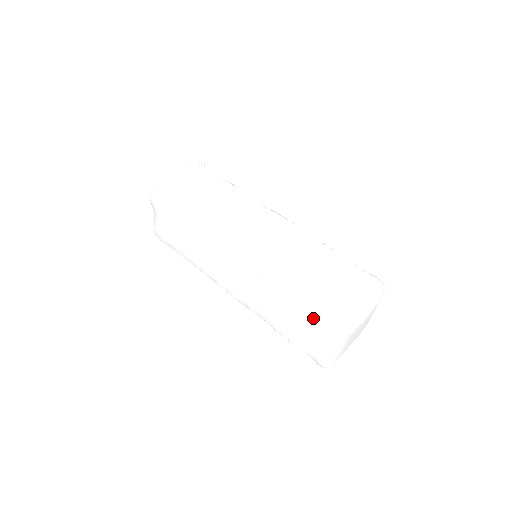
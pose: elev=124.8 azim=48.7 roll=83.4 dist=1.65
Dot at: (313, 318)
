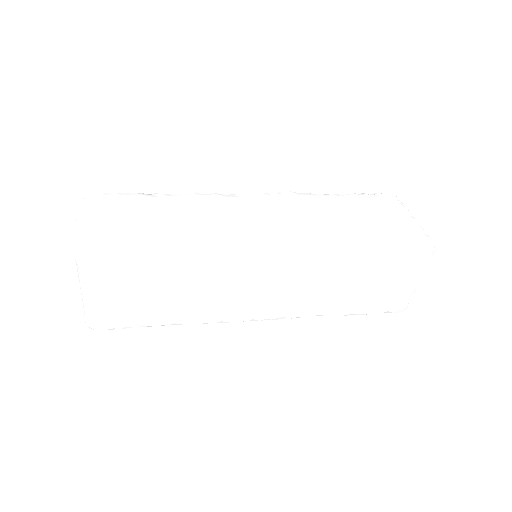
Dot at: (397, 257)
